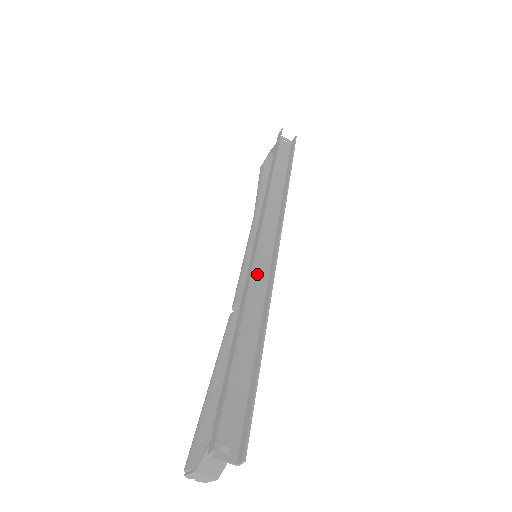
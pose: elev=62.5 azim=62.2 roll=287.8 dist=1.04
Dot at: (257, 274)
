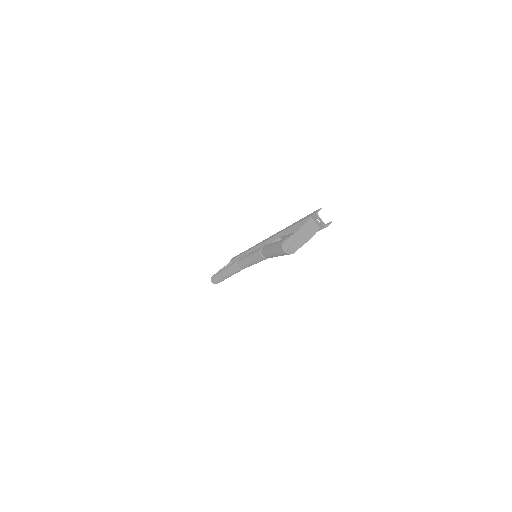
Dot at: occluded
